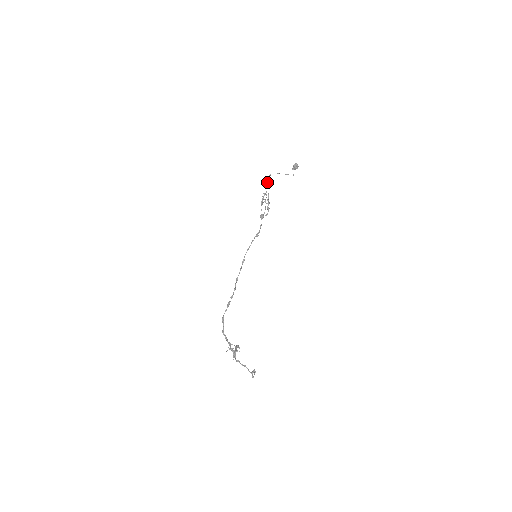
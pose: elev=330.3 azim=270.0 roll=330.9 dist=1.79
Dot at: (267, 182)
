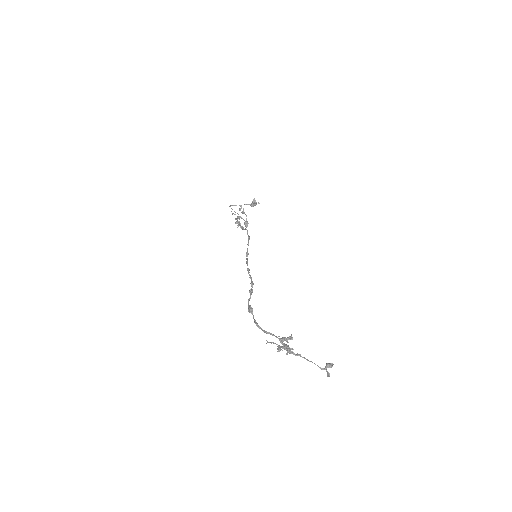
Dot at: occluded
